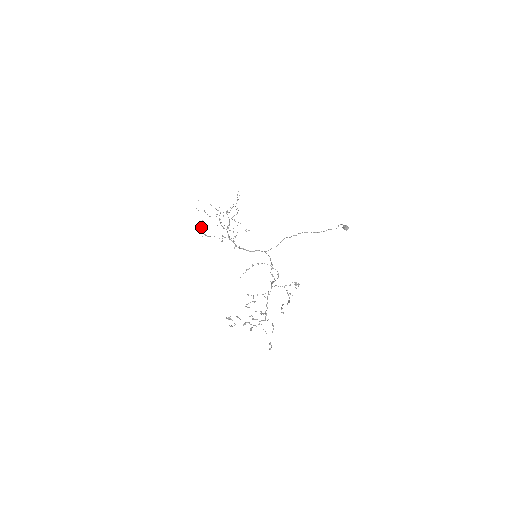
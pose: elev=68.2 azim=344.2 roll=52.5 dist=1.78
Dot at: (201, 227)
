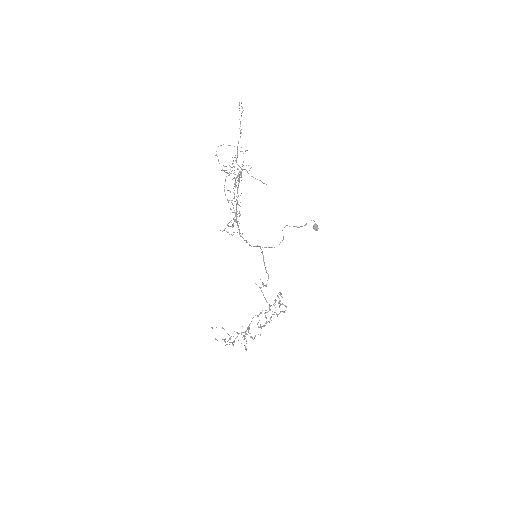
Dot at: occluded
